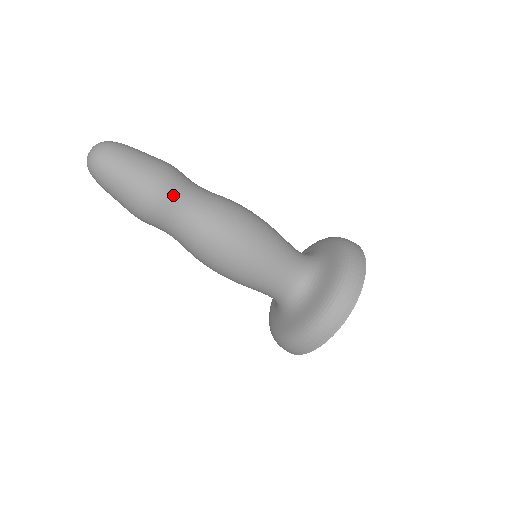
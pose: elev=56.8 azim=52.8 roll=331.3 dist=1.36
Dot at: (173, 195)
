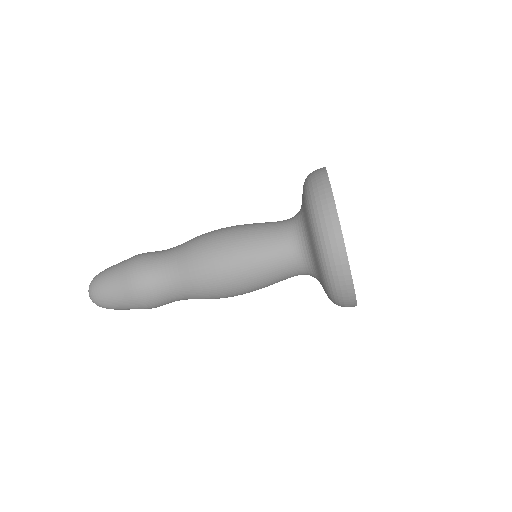
Dot at: (149, 285)
